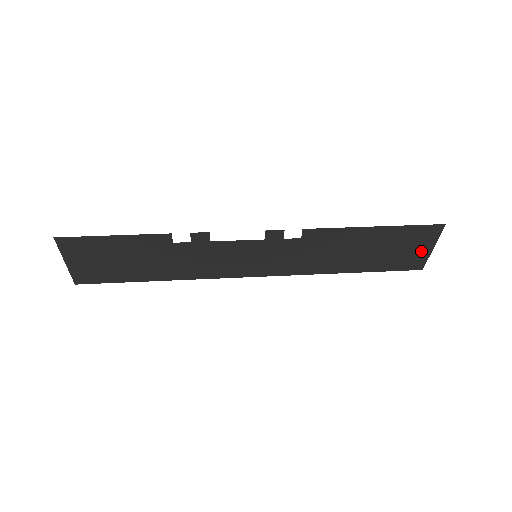
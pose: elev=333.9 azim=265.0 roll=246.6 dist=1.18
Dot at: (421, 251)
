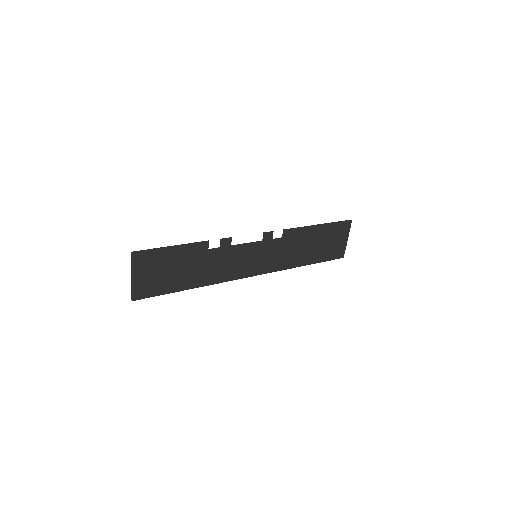
Dot at: (342, 242)
